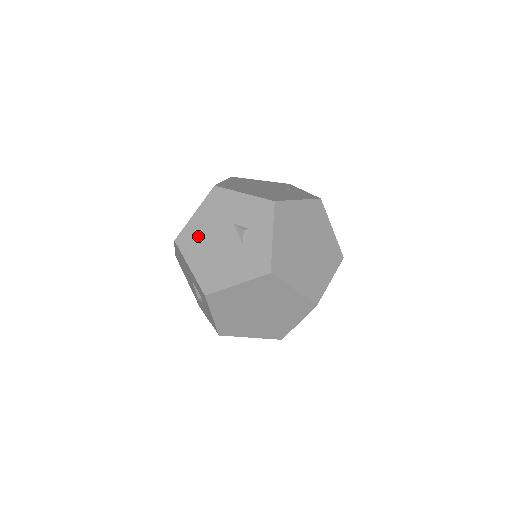
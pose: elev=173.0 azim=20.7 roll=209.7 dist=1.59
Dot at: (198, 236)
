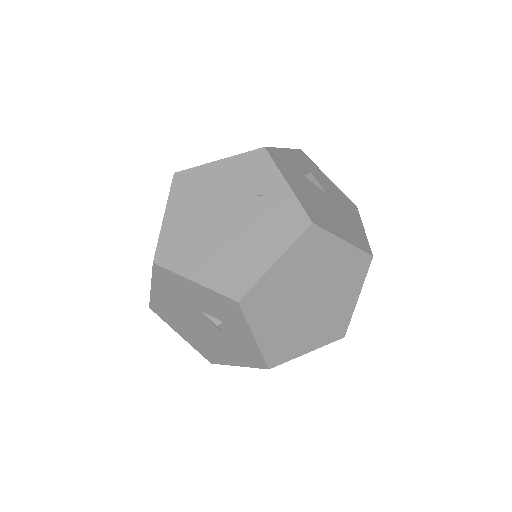
Dot at: (170, 311)
